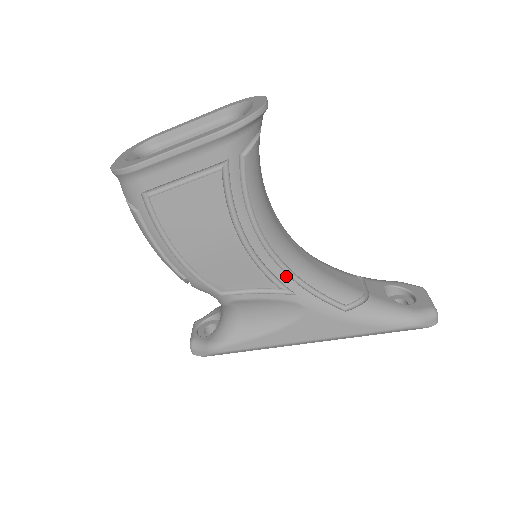
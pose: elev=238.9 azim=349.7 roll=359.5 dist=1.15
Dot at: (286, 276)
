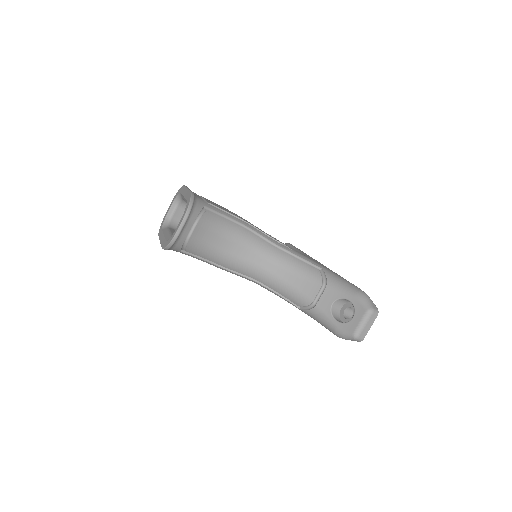
Dot at: (258, 283)
